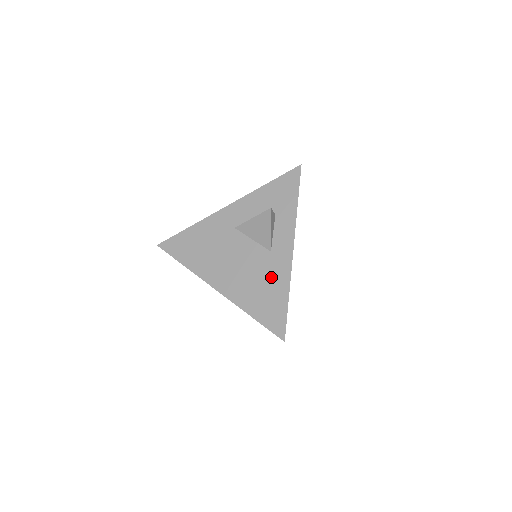
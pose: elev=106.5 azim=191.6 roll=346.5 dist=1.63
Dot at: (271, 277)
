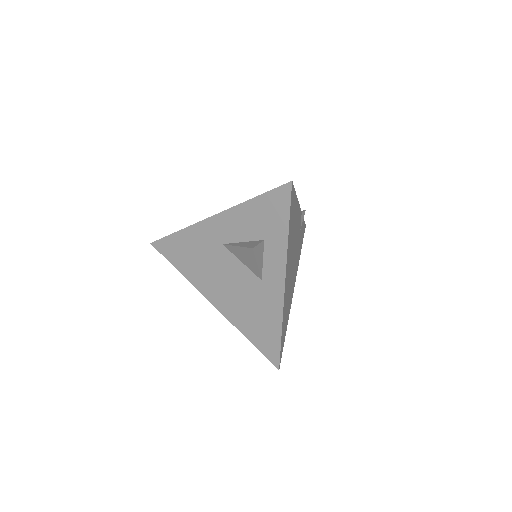
Dot at: (263, 307)
